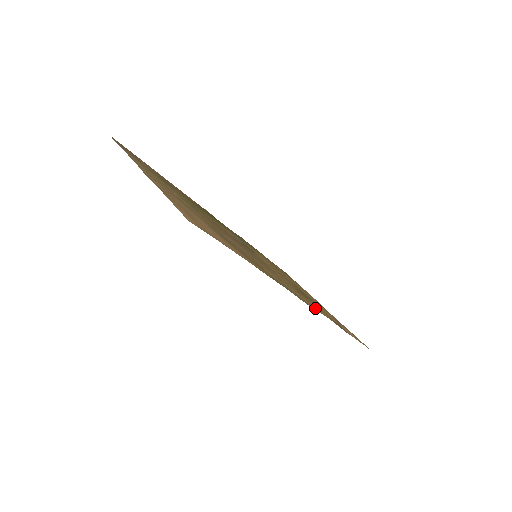
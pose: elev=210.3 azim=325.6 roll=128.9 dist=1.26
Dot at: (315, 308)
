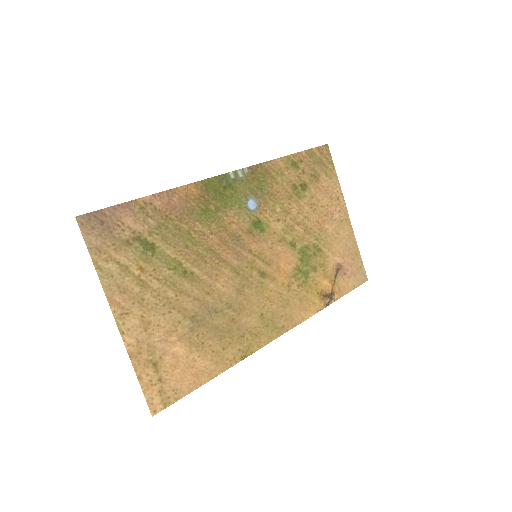
Dot at: (295, 319)
